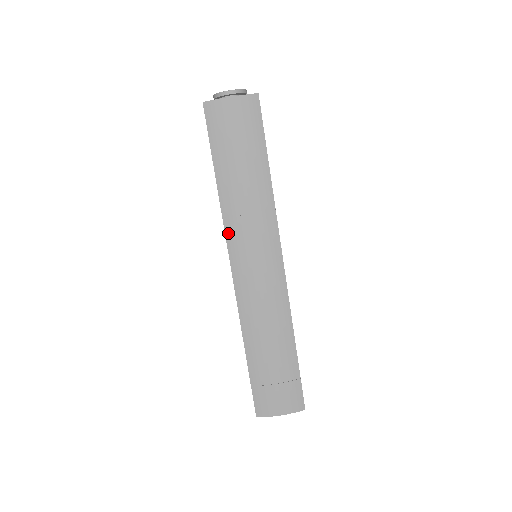
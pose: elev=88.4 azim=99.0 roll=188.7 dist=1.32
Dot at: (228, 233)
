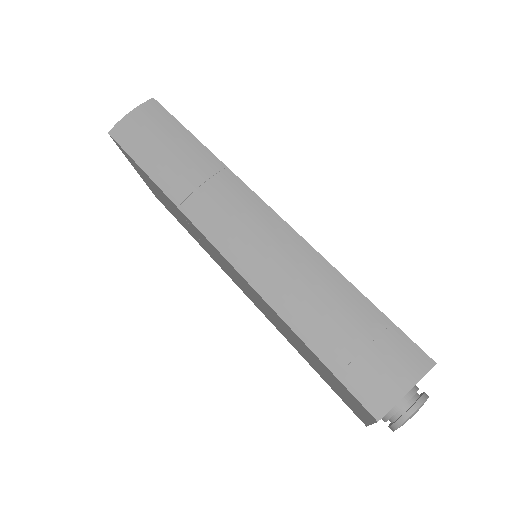
Dot at: (192, 217)
